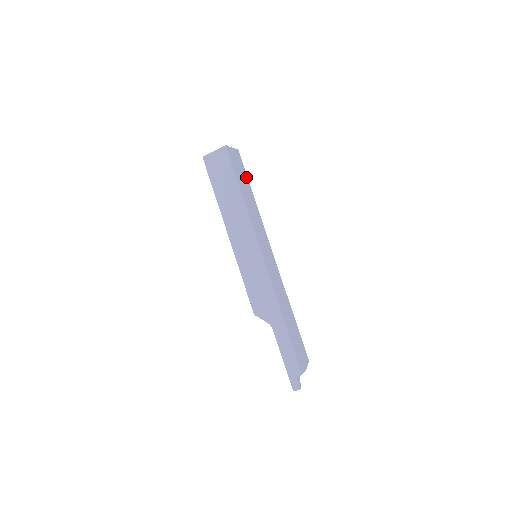
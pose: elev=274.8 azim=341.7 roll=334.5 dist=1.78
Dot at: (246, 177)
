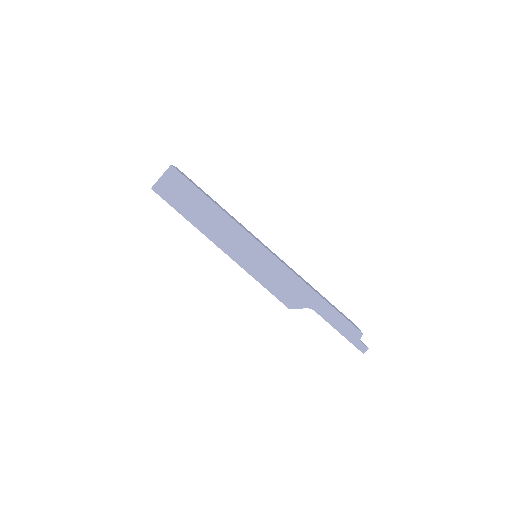
Dot at: (201, 189)
